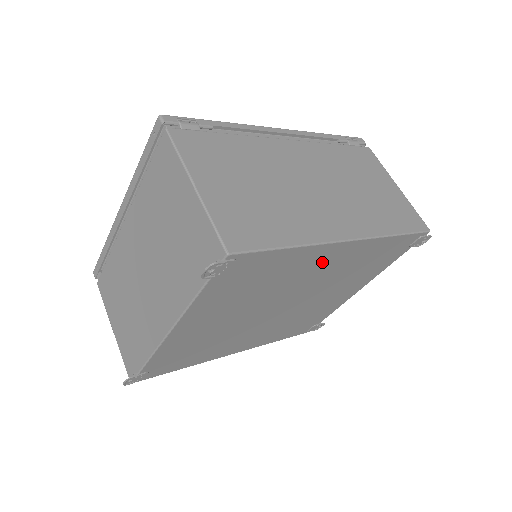
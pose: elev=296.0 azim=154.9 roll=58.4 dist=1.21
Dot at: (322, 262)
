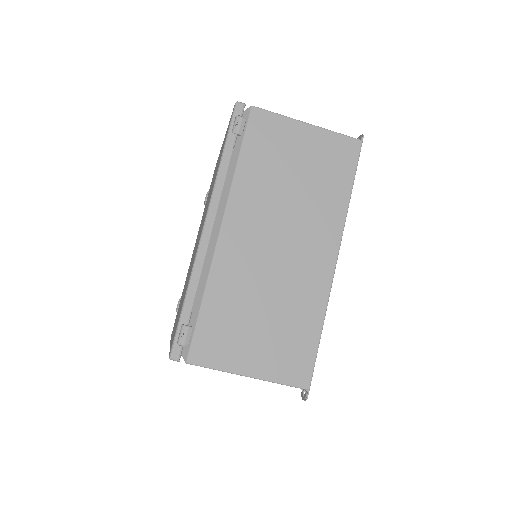
Dot at: occluded
